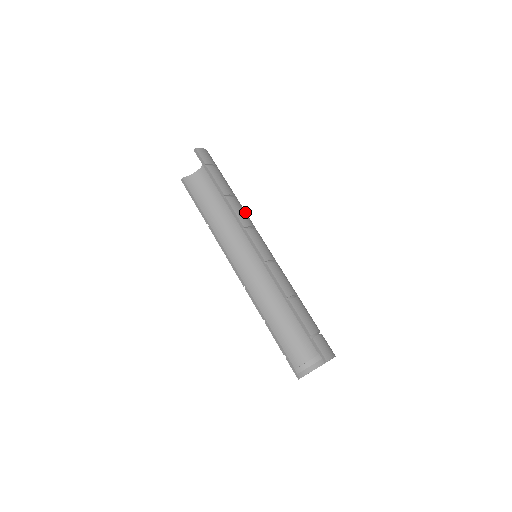
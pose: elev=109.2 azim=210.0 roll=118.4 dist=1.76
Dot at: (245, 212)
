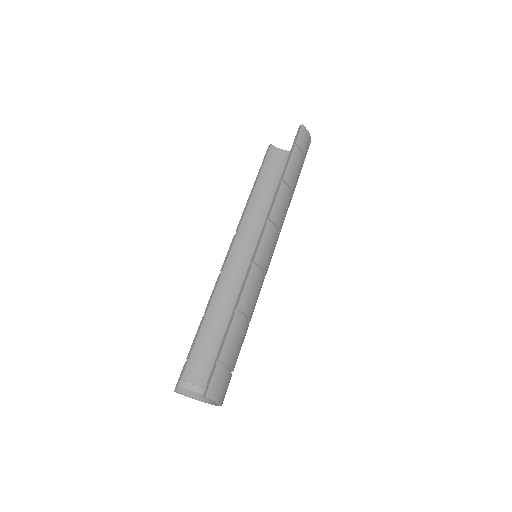
Dot at: (285, 211)
